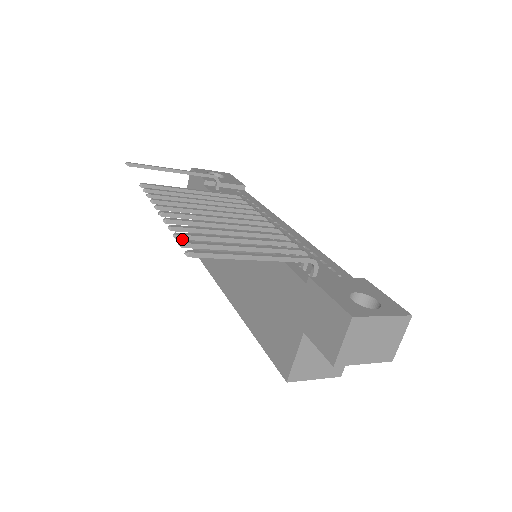
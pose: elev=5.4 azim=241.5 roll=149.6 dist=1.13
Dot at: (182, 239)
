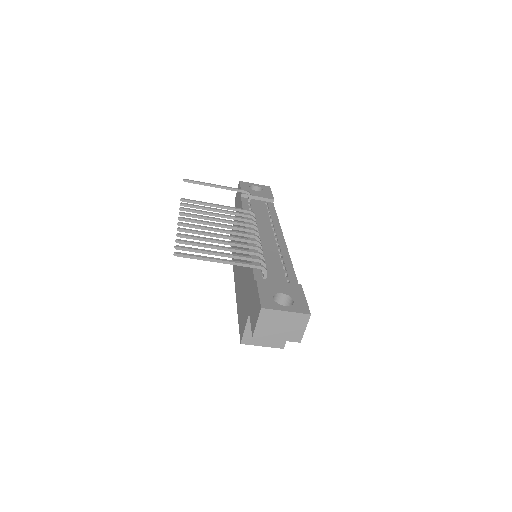
Dot at: (180, 243)
